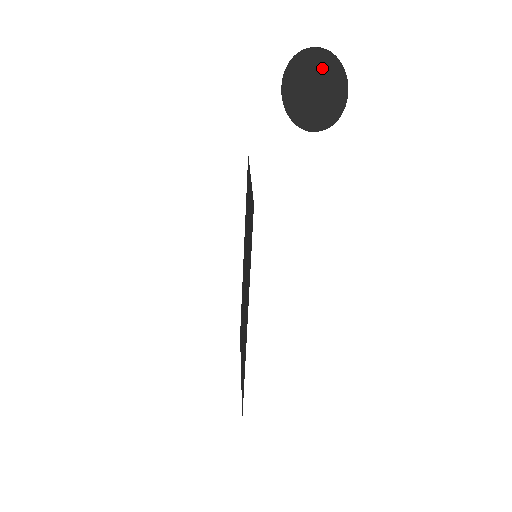
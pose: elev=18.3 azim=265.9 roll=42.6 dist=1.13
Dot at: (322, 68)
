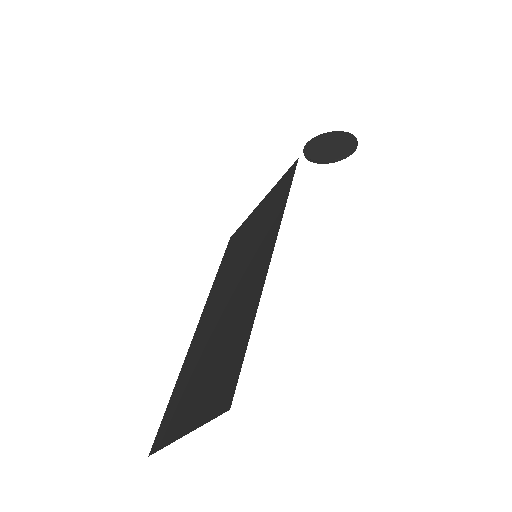
Dot at: (338, 137)
